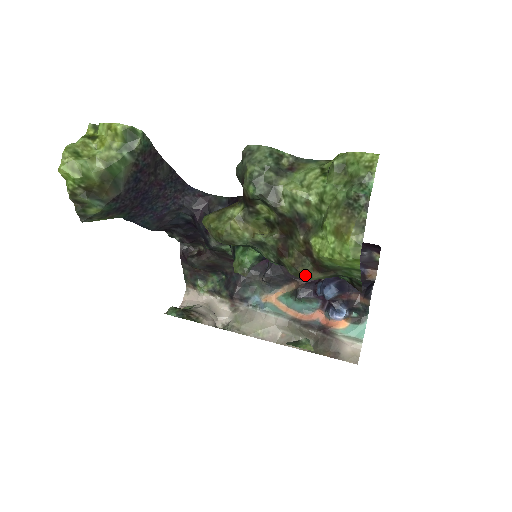
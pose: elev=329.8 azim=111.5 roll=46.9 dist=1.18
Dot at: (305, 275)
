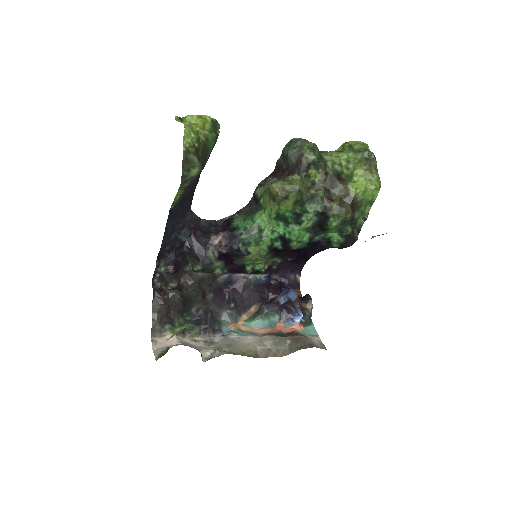
Dot at: (347, 211)
